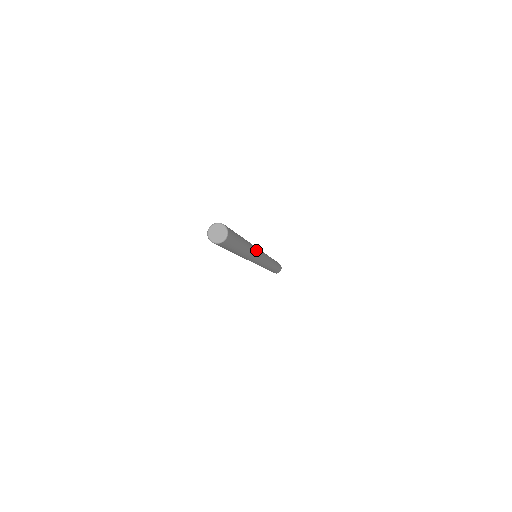
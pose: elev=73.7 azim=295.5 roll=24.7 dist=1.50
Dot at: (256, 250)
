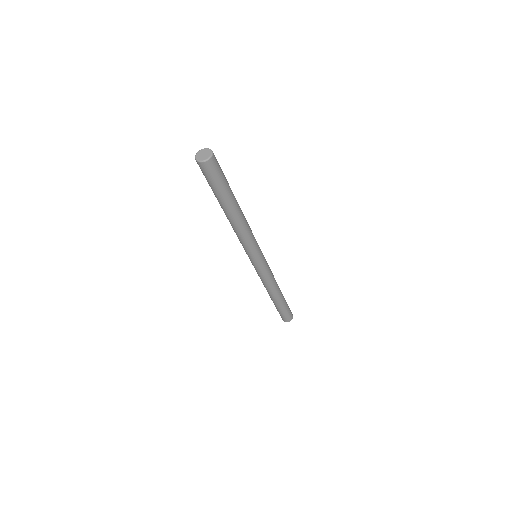
Dot at: (252, 235)
